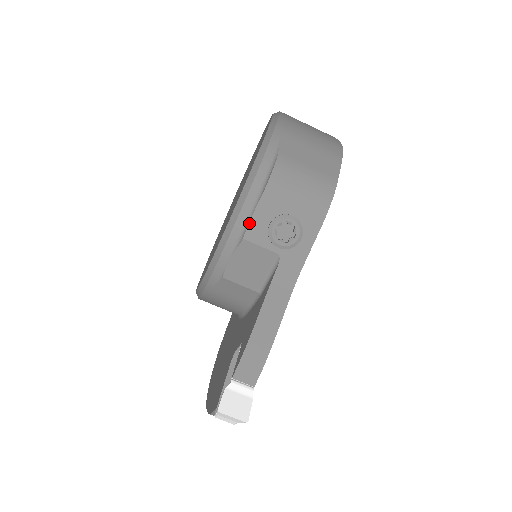
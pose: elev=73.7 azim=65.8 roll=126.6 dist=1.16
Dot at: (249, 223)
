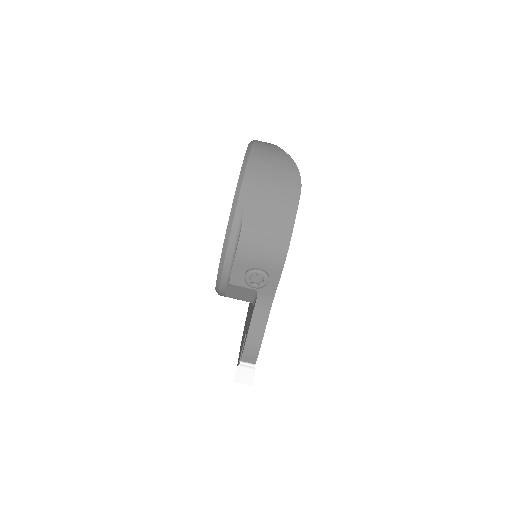
Dot at: (230, 275)
